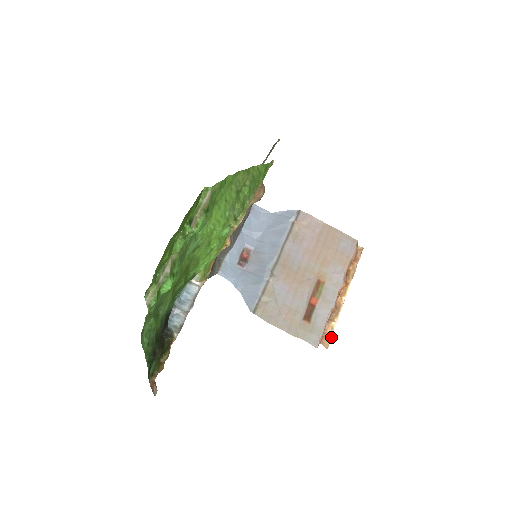
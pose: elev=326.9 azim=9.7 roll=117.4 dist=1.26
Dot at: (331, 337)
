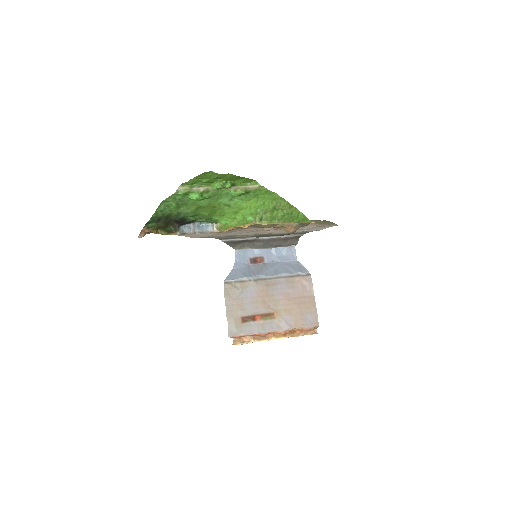
Dot at: (242, 344)
